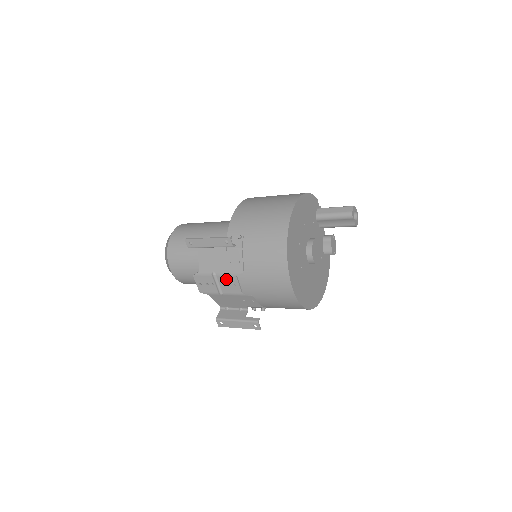
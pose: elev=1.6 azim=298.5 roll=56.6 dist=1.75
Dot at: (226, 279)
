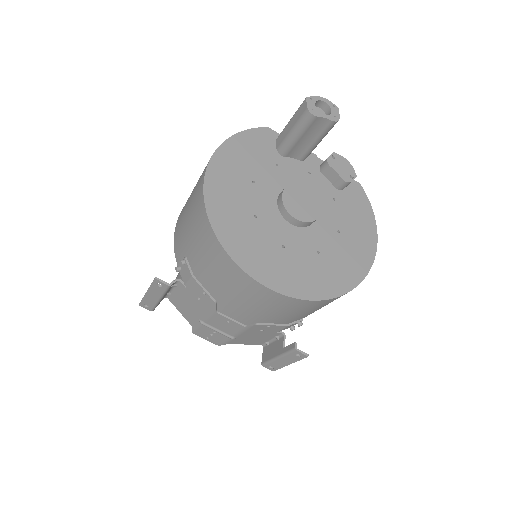
Dot at: (215, 321)
